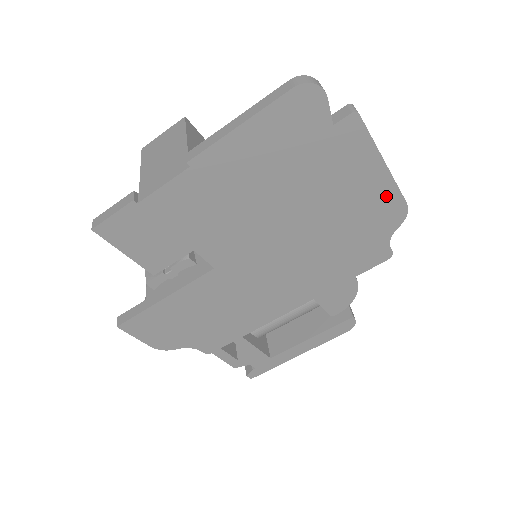
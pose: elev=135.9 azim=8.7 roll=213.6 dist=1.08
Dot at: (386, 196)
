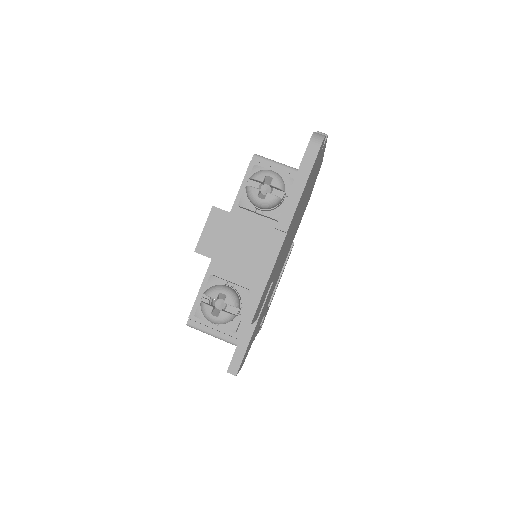
Dot at: occluded
